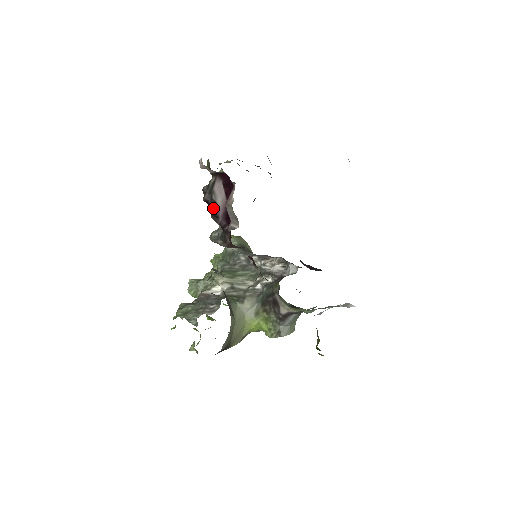
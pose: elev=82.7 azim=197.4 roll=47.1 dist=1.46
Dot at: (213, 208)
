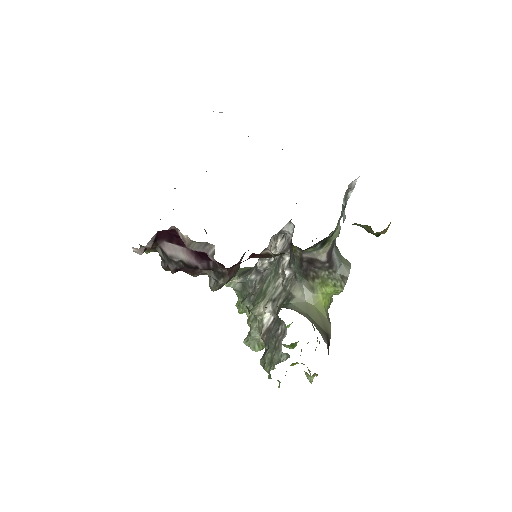
Dot at: (185, 267)
